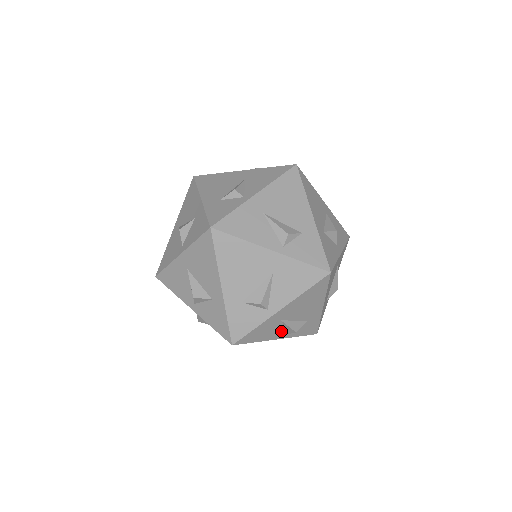
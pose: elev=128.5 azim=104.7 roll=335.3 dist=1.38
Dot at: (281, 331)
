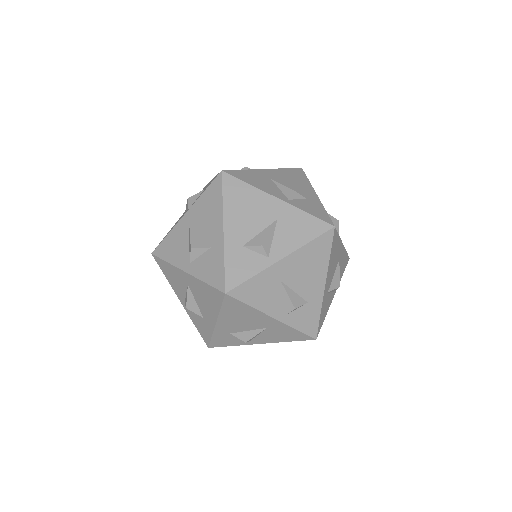
Dot at: (277, 192)
